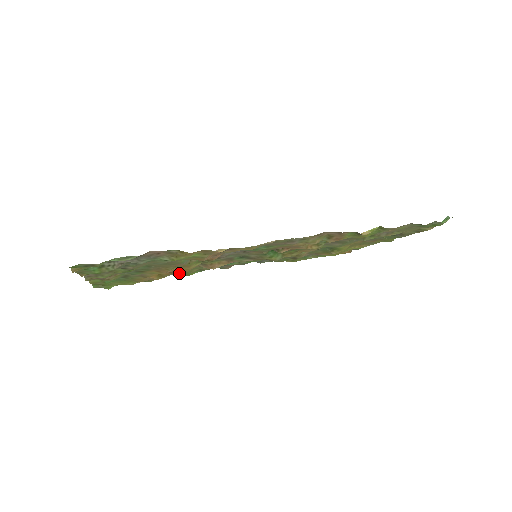
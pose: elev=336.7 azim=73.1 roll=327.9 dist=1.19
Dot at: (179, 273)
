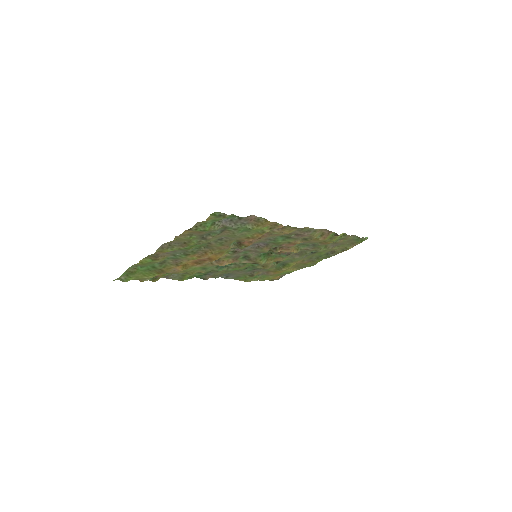
Dot at: (178, 276)
